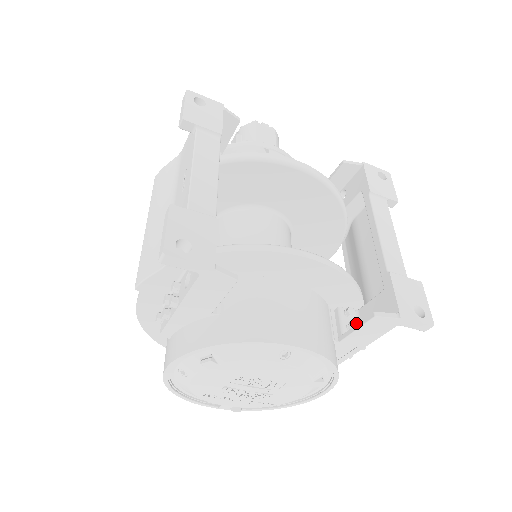
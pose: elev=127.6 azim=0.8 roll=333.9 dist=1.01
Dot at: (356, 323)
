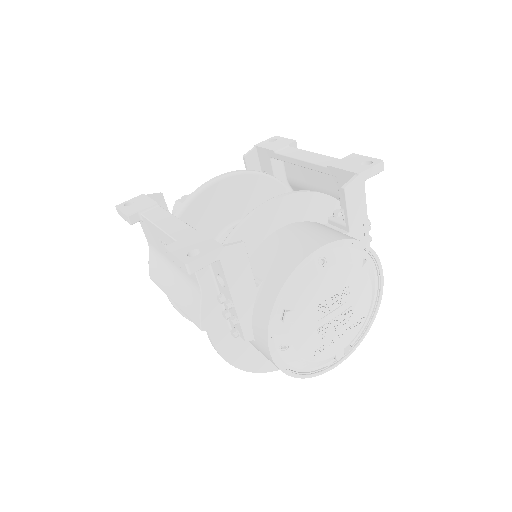
Dot at: occluded
